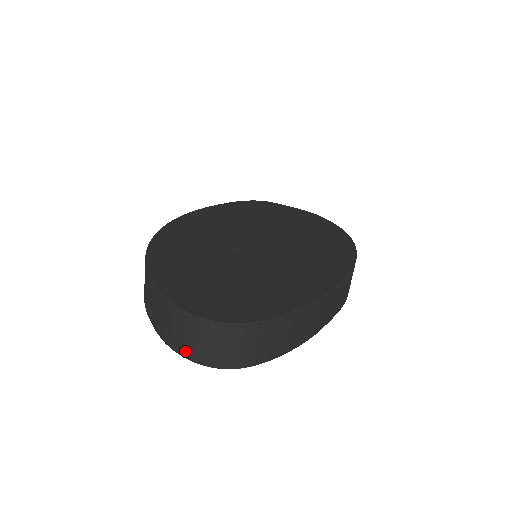
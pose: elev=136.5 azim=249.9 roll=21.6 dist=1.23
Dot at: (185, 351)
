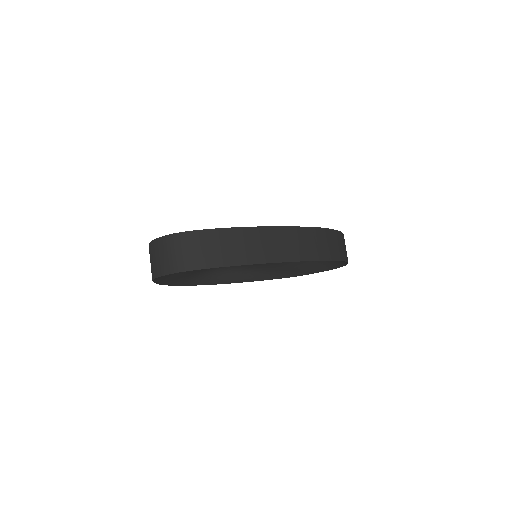
Dot at: (157, 272)
